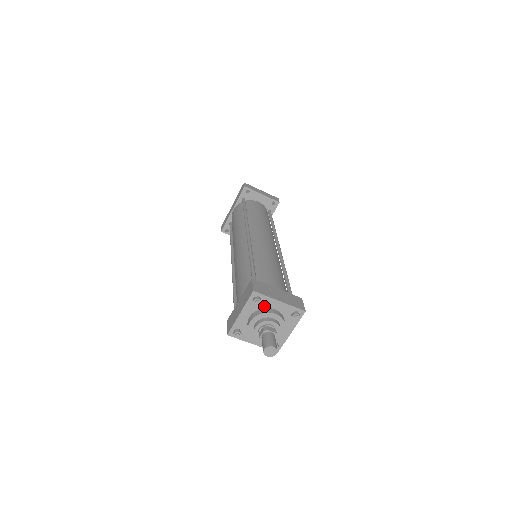
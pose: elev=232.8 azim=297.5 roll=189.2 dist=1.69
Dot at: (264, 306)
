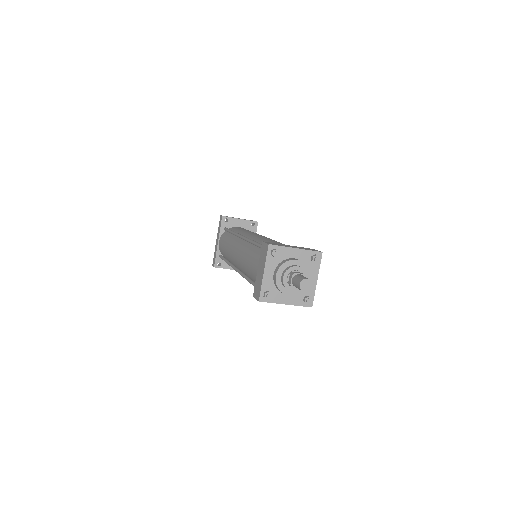
Dot at: (283, 258)
